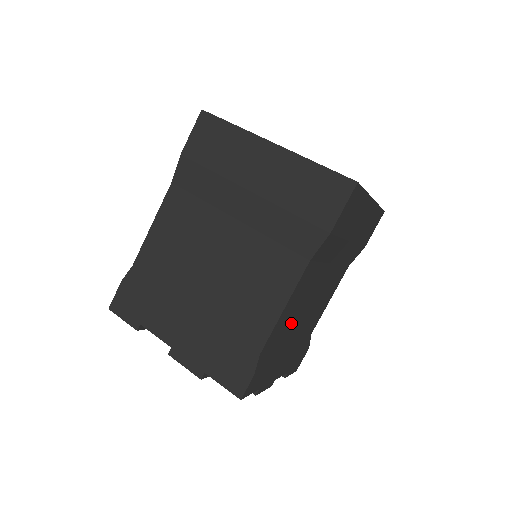
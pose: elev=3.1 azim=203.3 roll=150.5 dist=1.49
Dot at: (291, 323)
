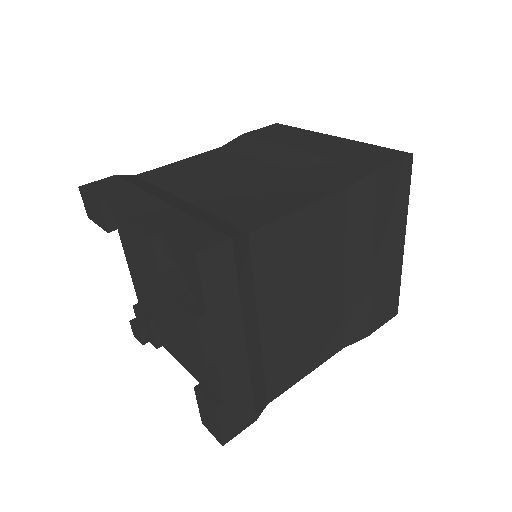
Dot at: (283, 277)
